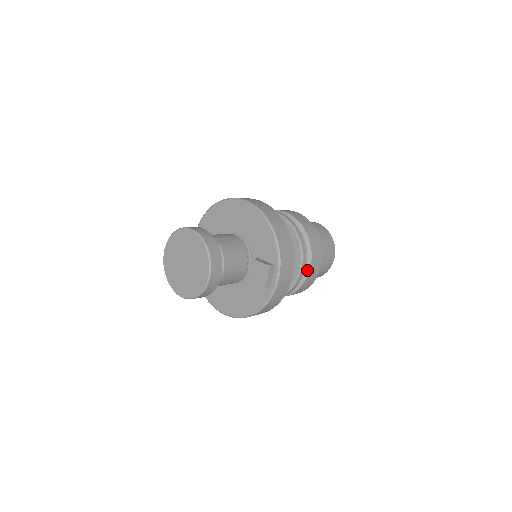
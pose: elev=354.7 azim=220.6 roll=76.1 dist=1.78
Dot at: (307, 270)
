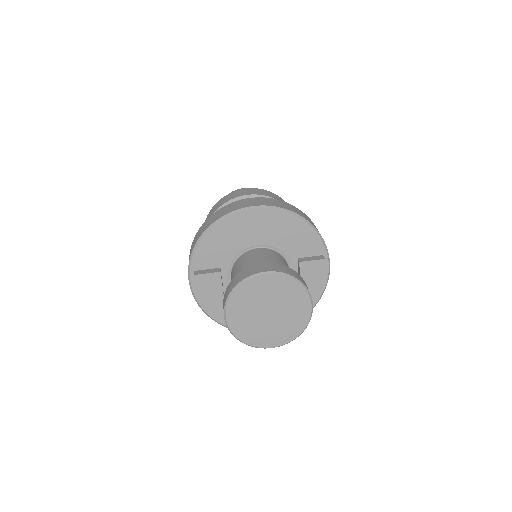
Dot at: occluded
